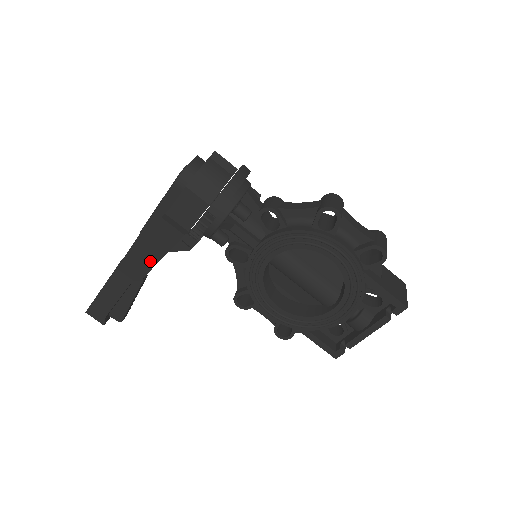
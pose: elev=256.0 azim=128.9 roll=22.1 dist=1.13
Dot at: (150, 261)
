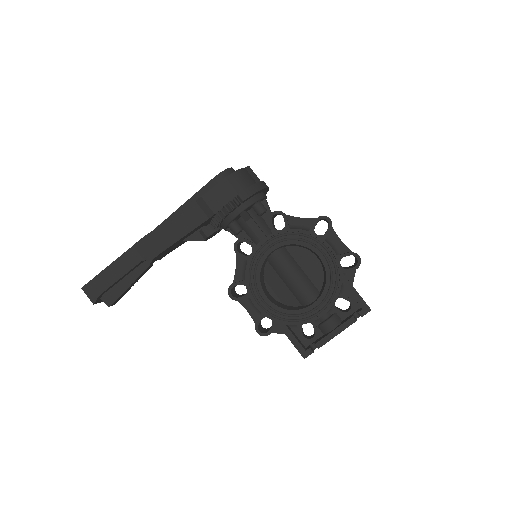
Dot at: (168, 241)
